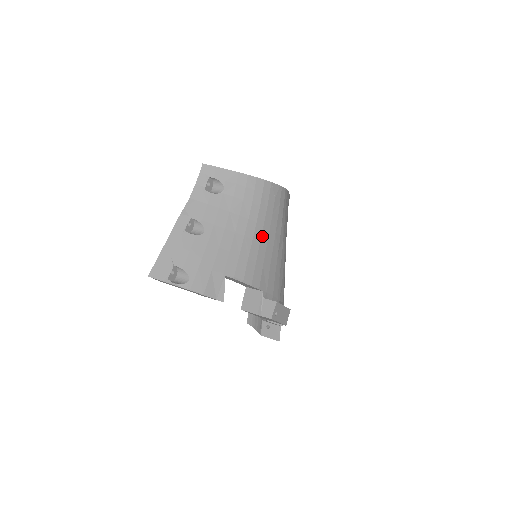
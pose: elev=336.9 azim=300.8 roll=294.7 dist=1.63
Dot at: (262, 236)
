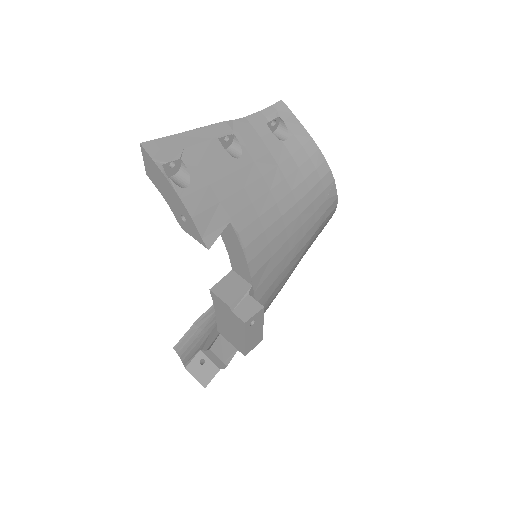
Dot at: (292, 223)
